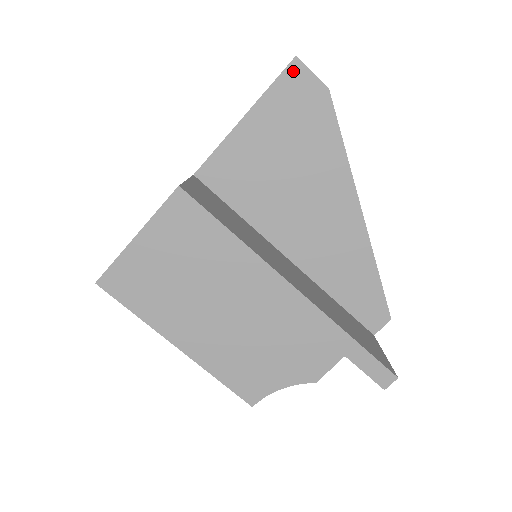
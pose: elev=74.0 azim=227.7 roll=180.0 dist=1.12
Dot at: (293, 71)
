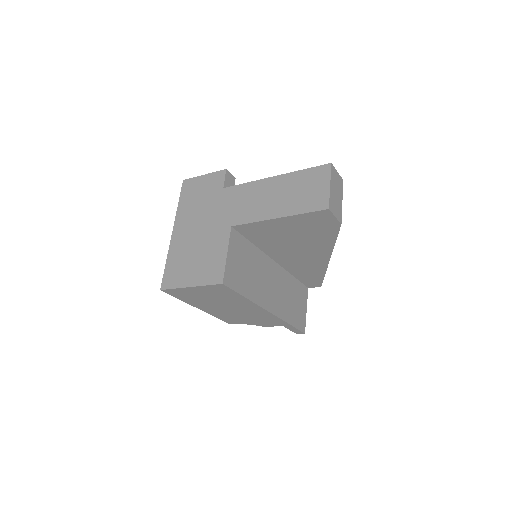
Dot at: (323, 213)
